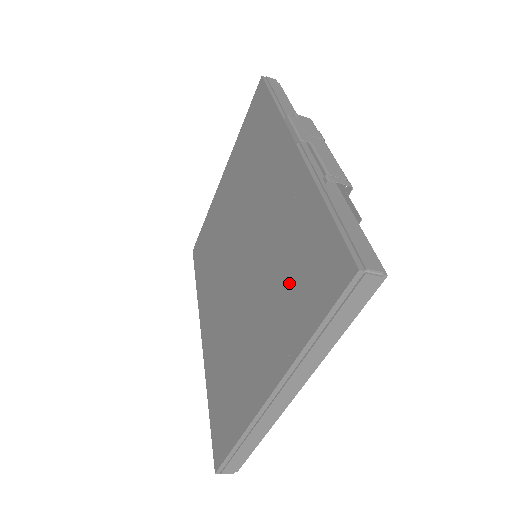
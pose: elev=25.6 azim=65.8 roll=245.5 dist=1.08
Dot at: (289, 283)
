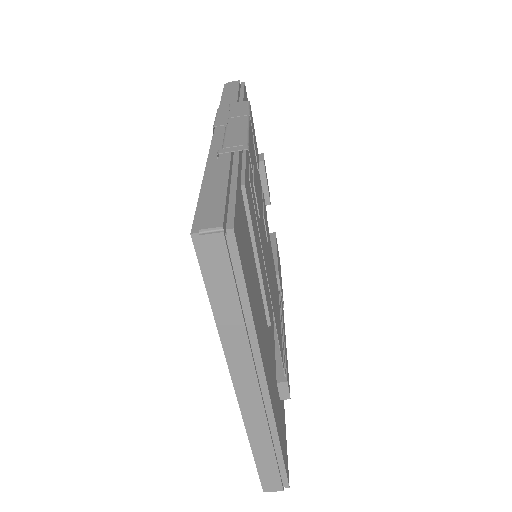
Dot at: occluded
